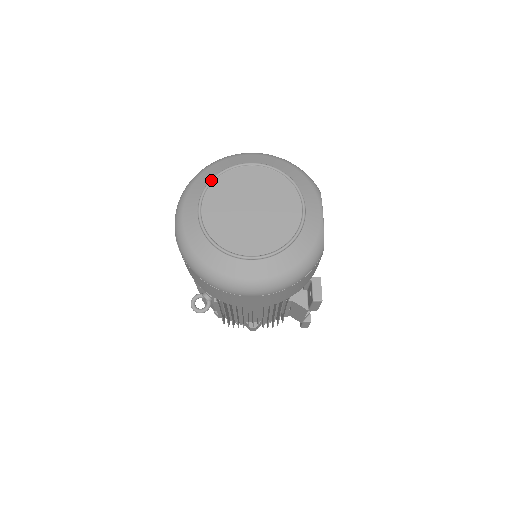
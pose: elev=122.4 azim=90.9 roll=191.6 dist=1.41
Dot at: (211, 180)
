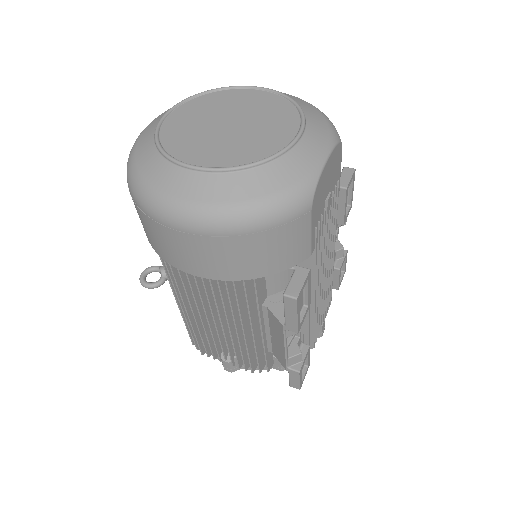
Dot at: occluded
